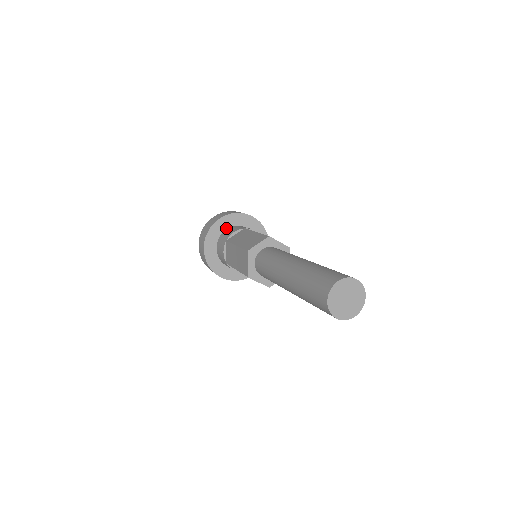
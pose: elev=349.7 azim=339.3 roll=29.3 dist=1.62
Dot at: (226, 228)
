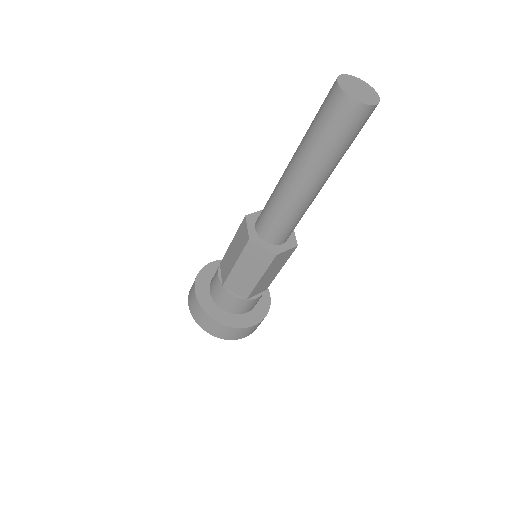
Dot at: occluded
